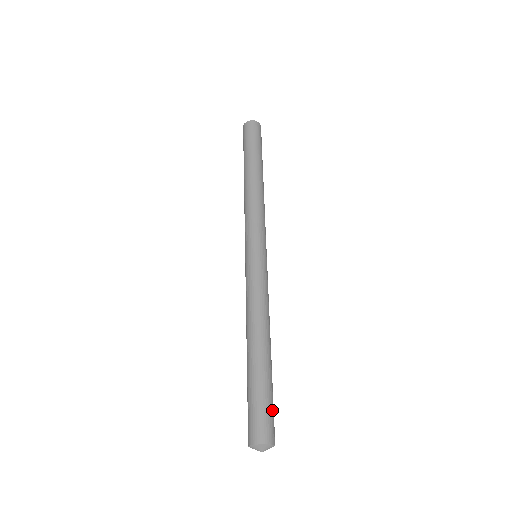
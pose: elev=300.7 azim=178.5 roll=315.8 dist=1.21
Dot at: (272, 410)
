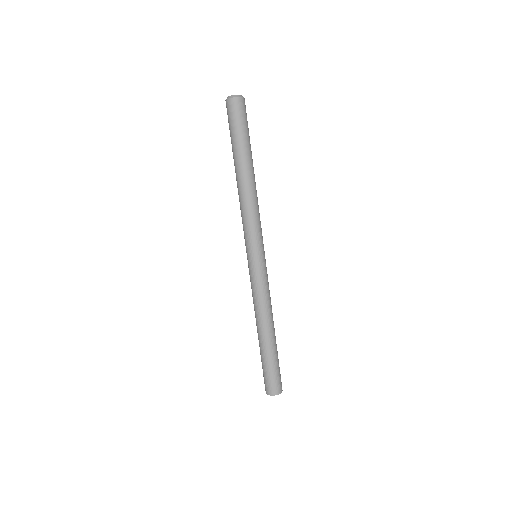
Dot at: (277, 374)
